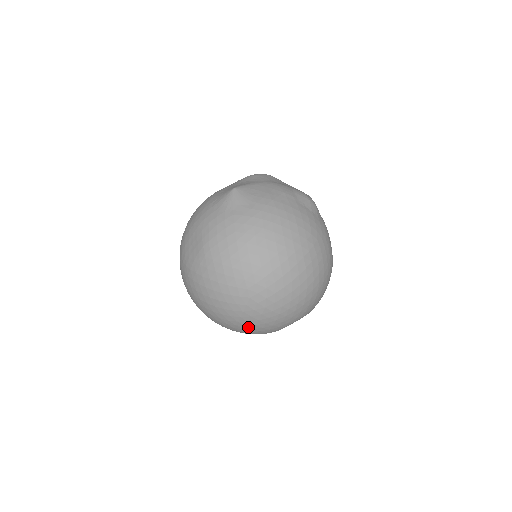
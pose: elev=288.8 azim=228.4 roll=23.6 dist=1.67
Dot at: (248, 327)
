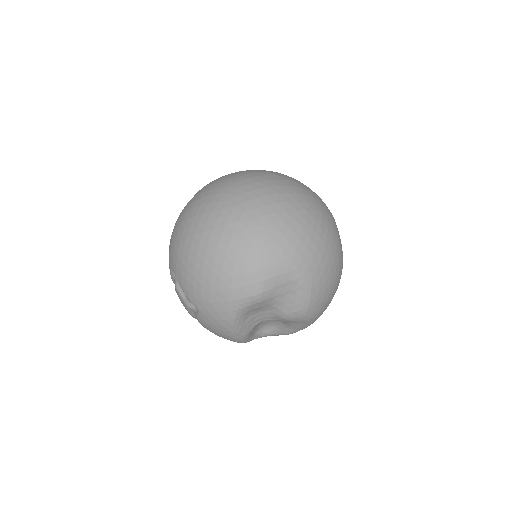
Dot at: (220, 251)
